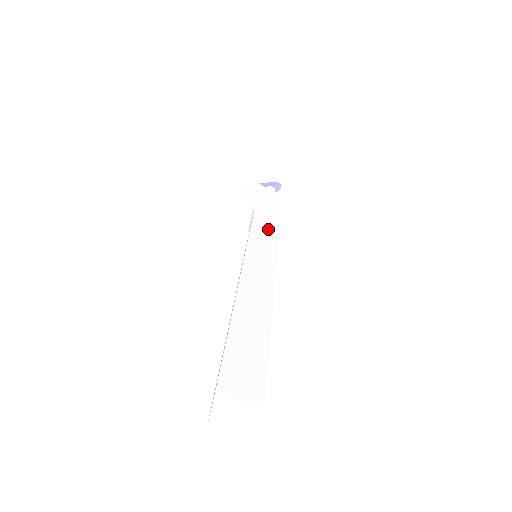
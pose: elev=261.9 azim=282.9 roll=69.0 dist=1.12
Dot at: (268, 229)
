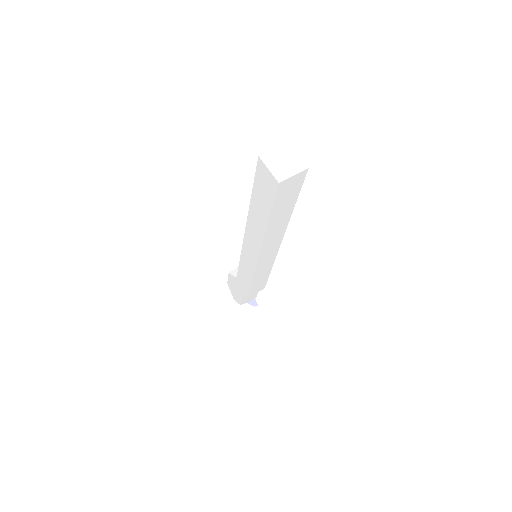
Dot at: occluded
